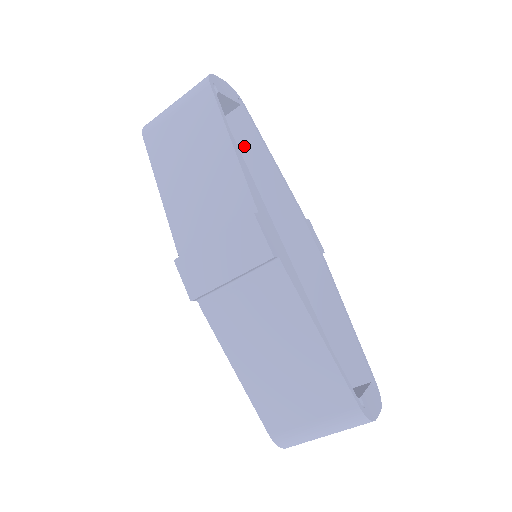
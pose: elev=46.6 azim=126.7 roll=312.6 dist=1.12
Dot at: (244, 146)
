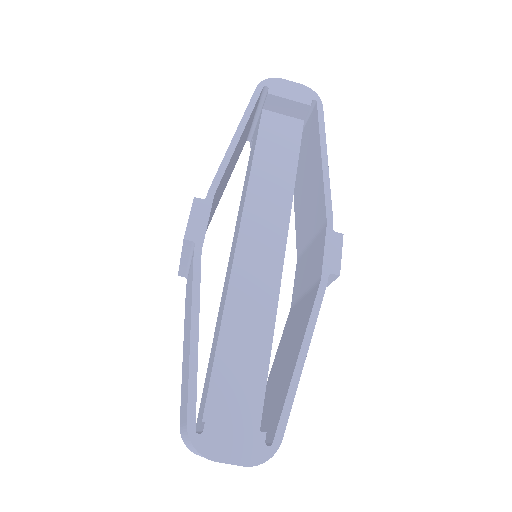
Dot at: (313, 149)
